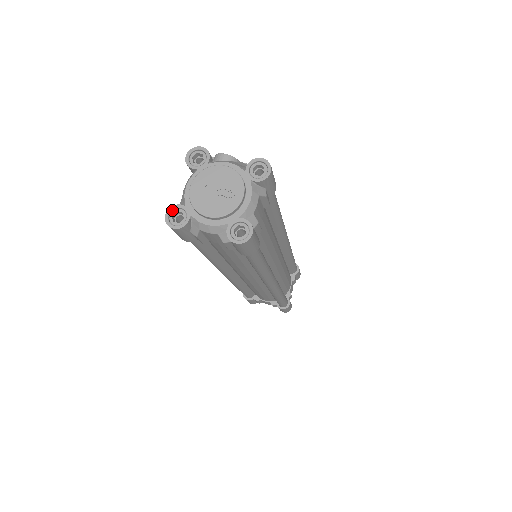
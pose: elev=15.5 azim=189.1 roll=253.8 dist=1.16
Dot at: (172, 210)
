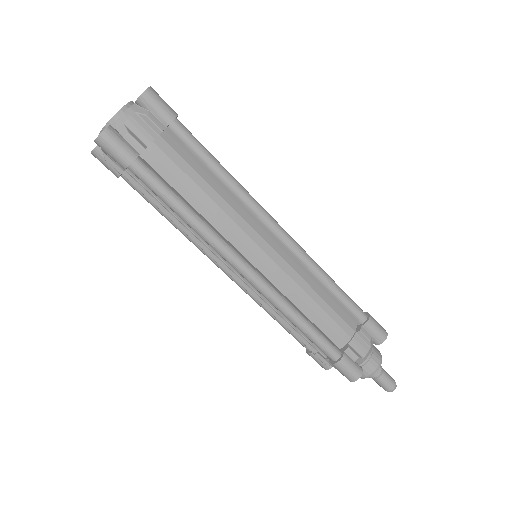
Dot at: (97, 140)
